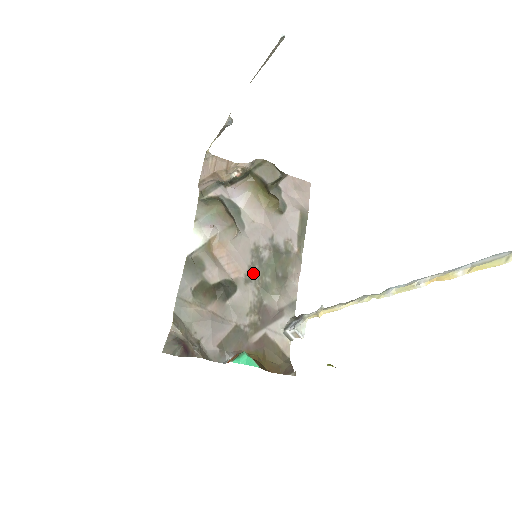
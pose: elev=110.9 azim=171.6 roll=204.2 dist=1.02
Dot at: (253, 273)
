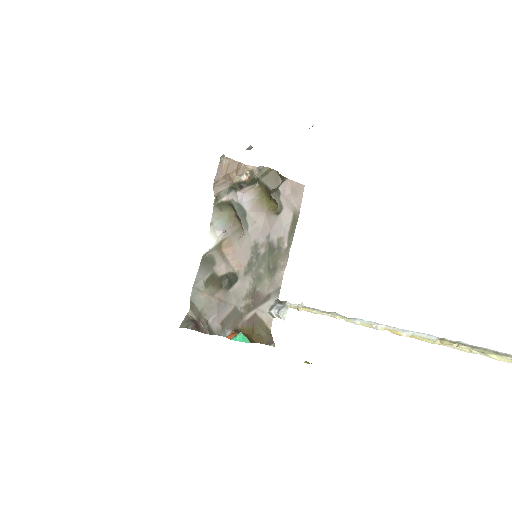
Dot at: (251, 266)
